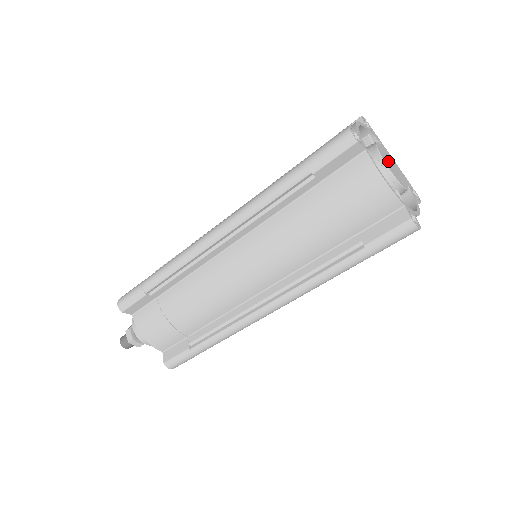
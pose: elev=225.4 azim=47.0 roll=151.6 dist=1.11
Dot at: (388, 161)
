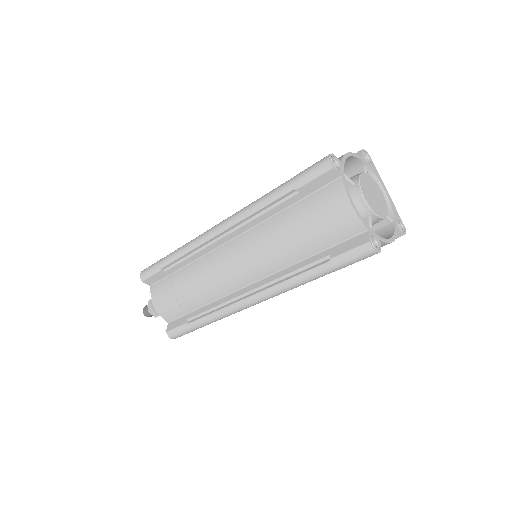
Dot at: (369, 190)
